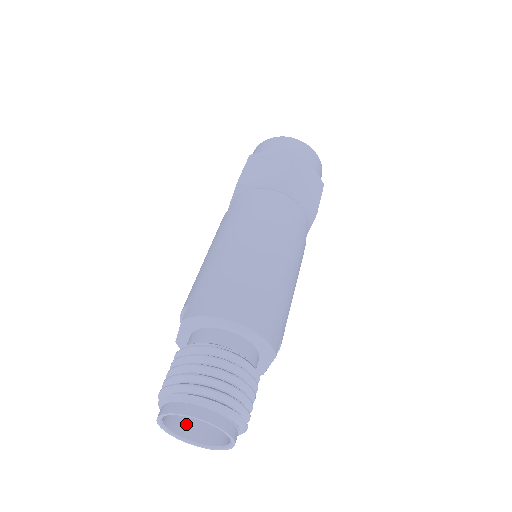
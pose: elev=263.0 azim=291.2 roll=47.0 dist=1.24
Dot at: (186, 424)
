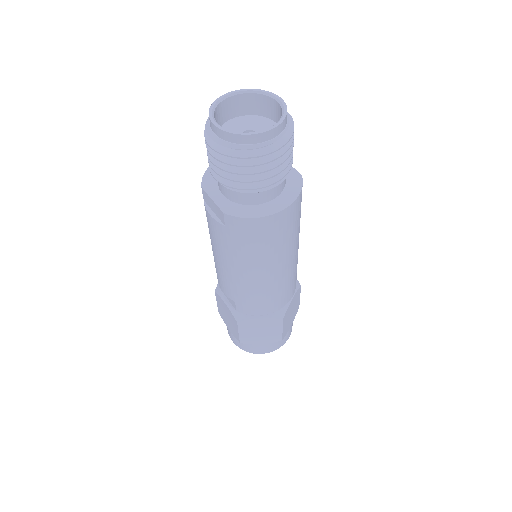
Dot at: (258, 144)
